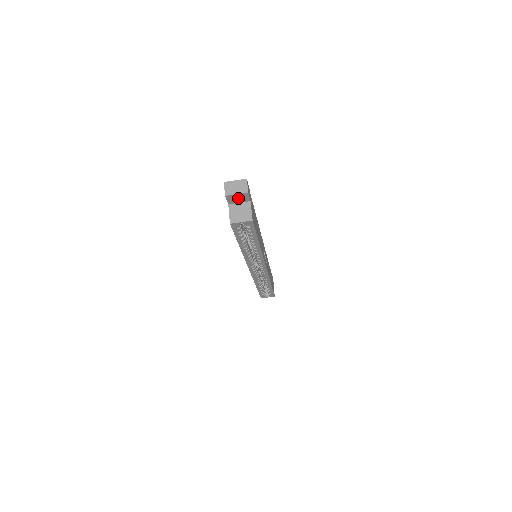
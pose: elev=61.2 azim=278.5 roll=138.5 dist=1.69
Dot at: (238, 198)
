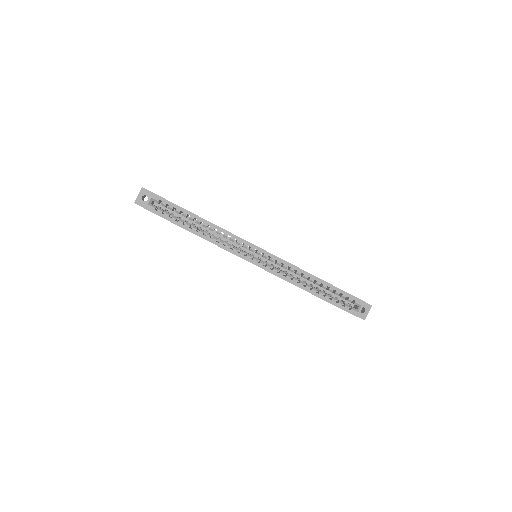
Dot at: occluded
